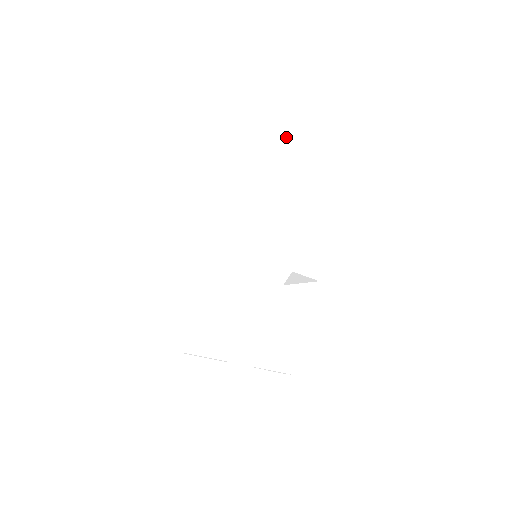
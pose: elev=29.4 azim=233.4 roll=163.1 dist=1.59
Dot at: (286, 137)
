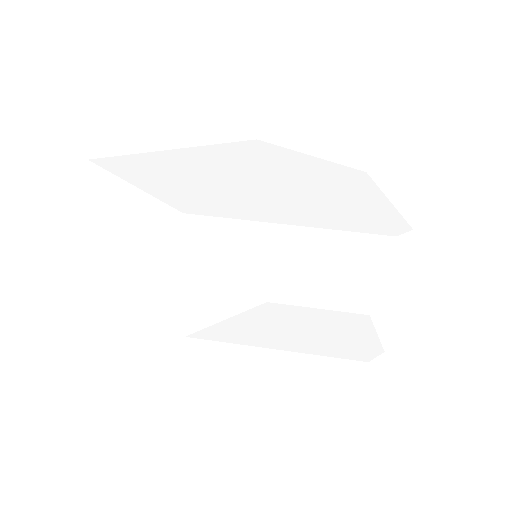
Dot at: occluded
